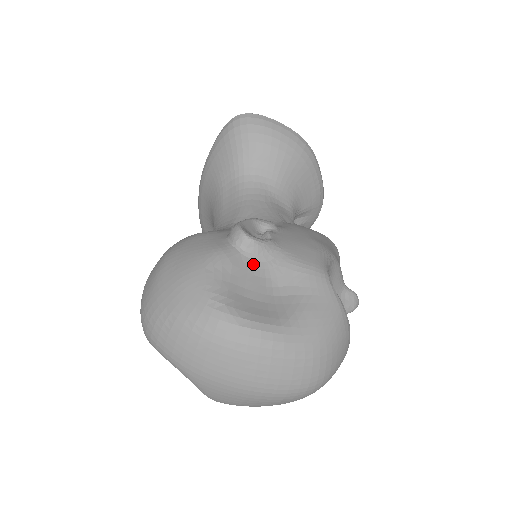
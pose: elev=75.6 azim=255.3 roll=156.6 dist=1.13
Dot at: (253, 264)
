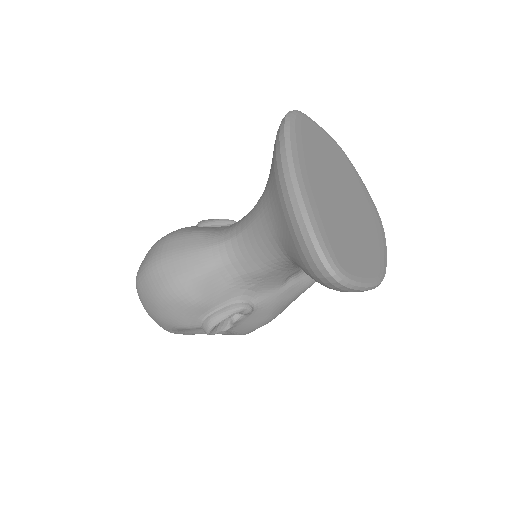
Dot at: occluded
